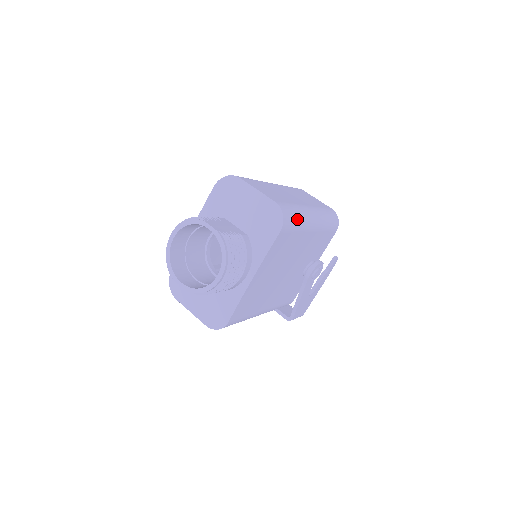
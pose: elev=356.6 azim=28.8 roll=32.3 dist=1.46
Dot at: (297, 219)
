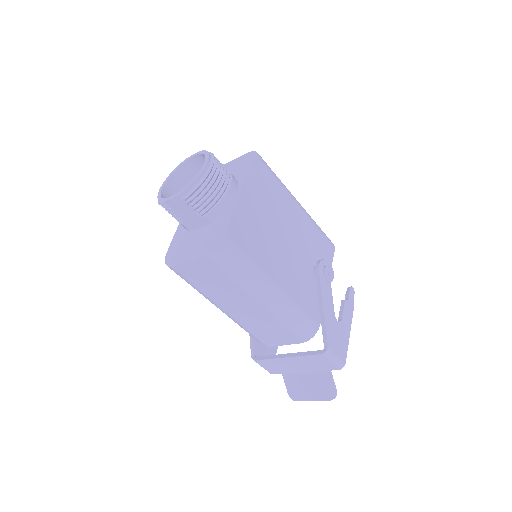
Dot at: (274, 173)
